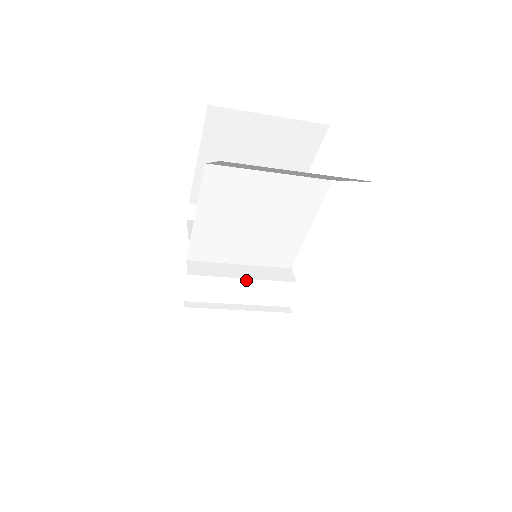
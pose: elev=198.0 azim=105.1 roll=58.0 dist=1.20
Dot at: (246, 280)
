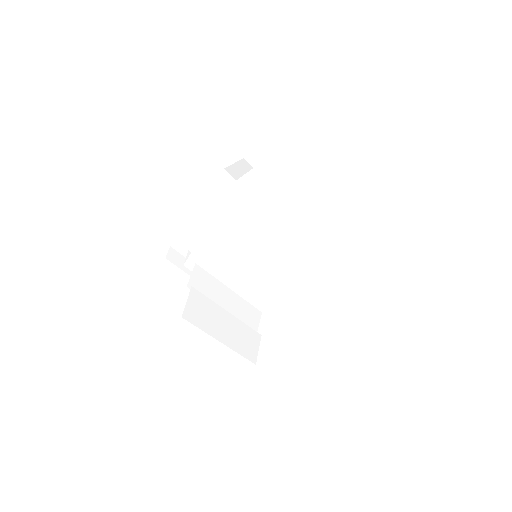
Dot at: (232, 292)
